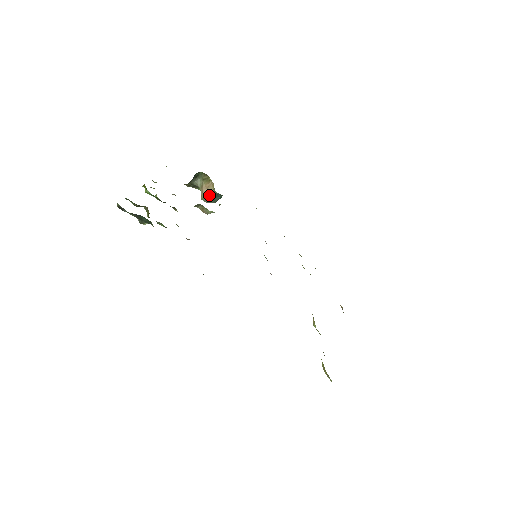
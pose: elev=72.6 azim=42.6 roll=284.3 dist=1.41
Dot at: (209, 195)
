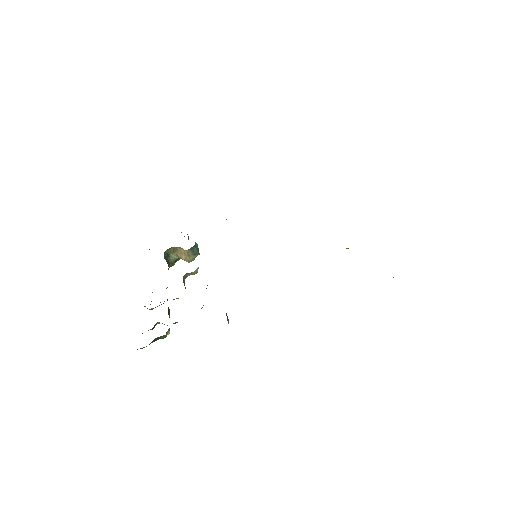
Dot at: (188, 255)
